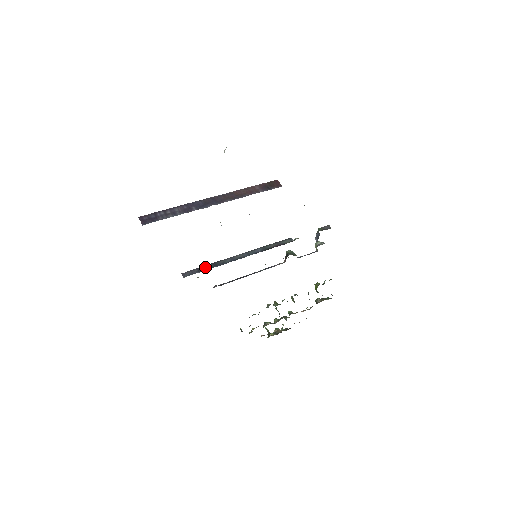
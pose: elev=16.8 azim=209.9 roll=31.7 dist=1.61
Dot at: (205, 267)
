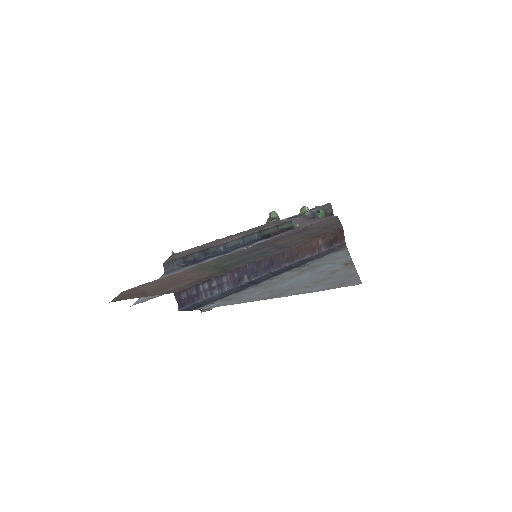
Dot at: (193, 256)
